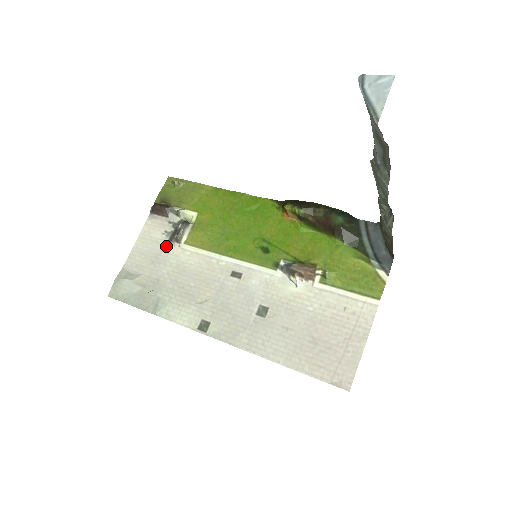
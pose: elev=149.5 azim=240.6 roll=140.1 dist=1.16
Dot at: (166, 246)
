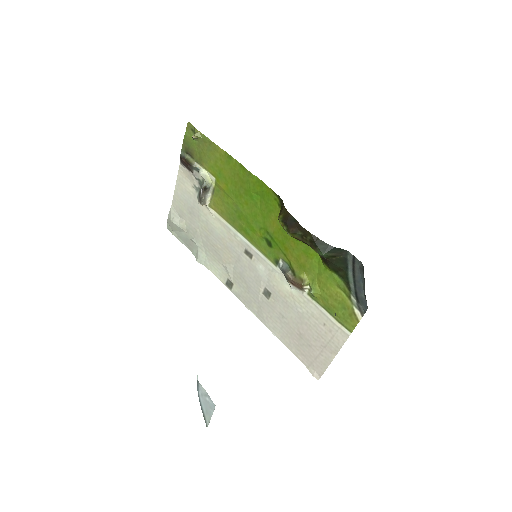
Dot at: (197, 201)
